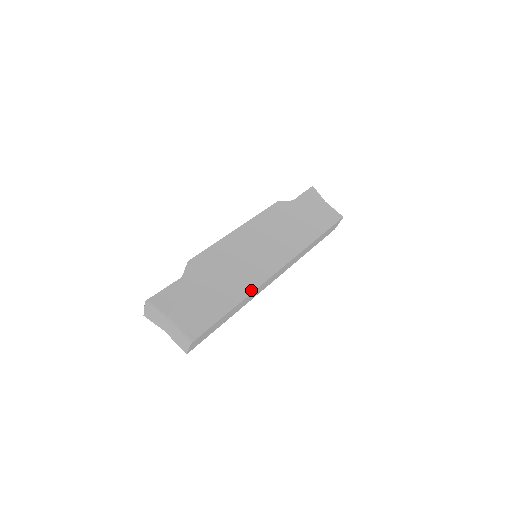
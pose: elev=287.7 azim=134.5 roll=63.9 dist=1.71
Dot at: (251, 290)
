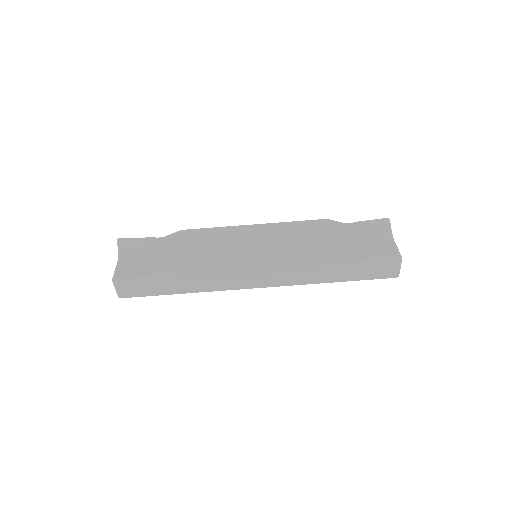
Dot at: (205, 269)
